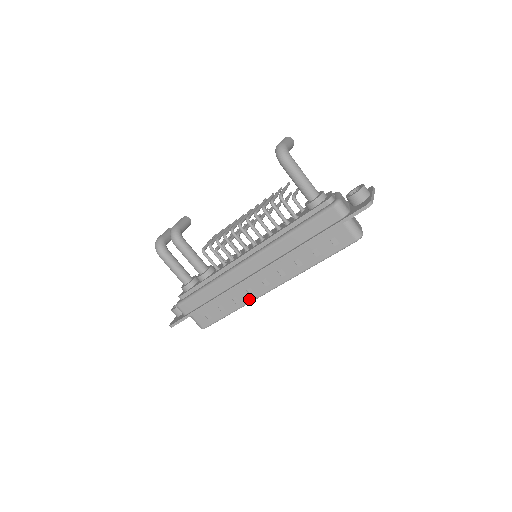
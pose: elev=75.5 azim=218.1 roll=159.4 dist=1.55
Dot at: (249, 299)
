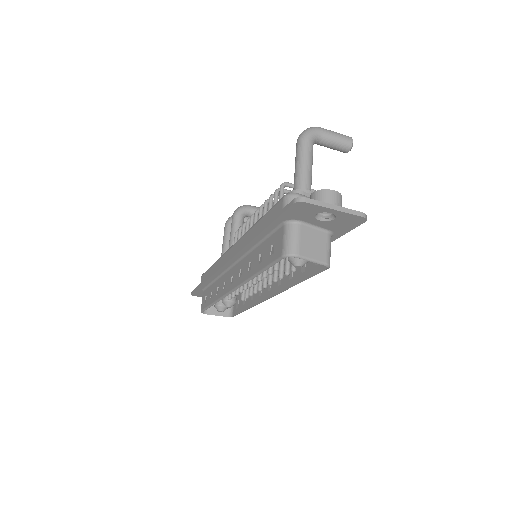
Dot at: (222, 294)
